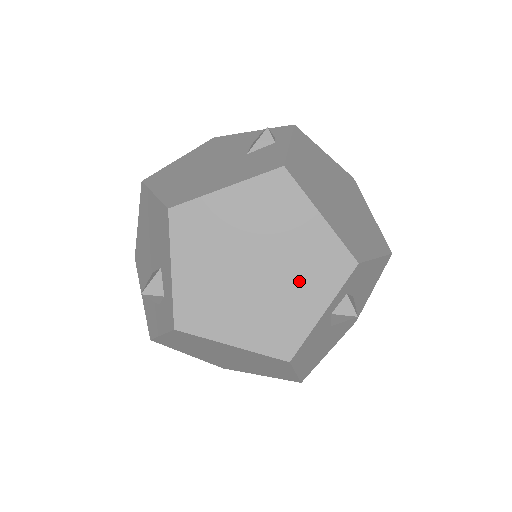
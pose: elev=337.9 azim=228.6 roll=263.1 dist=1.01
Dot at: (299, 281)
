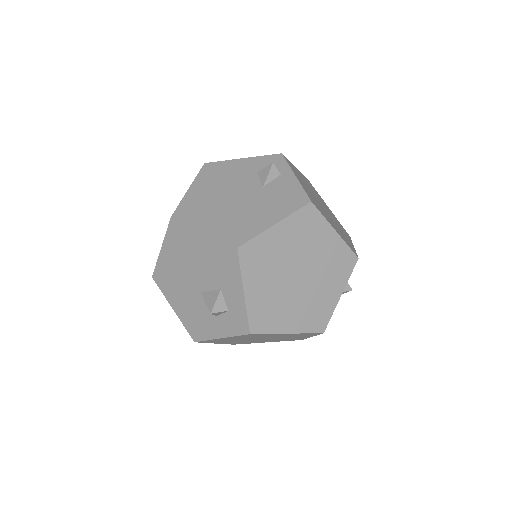
Dot at: (326, 279)
